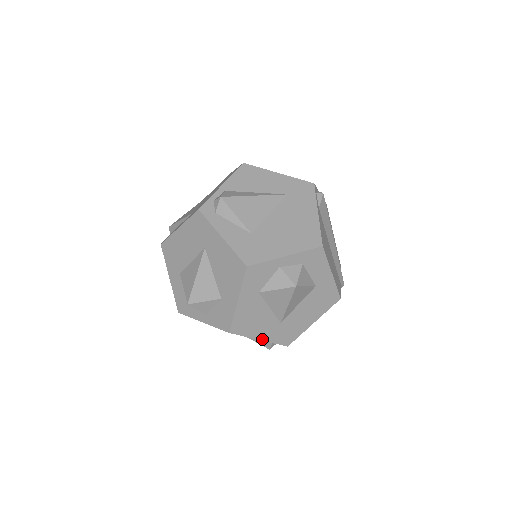
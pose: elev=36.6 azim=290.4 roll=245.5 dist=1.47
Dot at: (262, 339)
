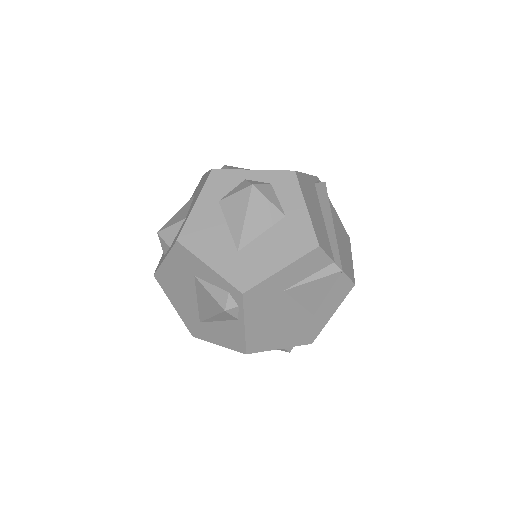
Dot at: (212, 267)
